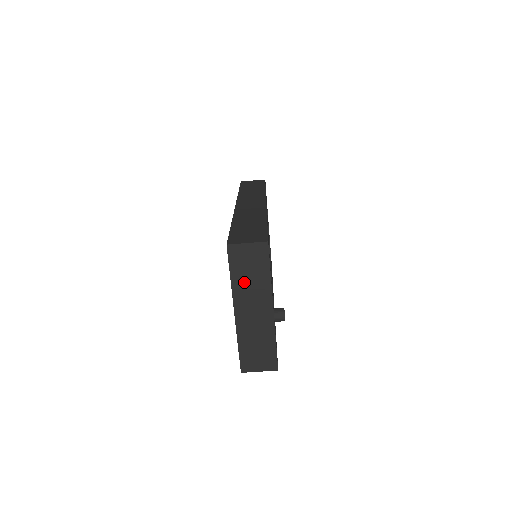
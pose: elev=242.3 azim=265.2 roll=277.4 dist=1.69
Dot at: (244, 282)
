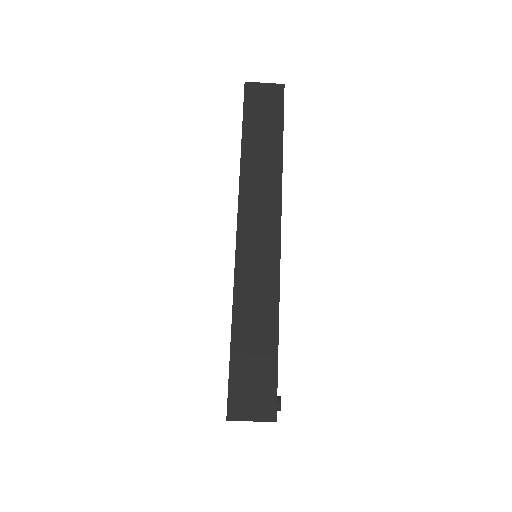
Dot at: occluded
